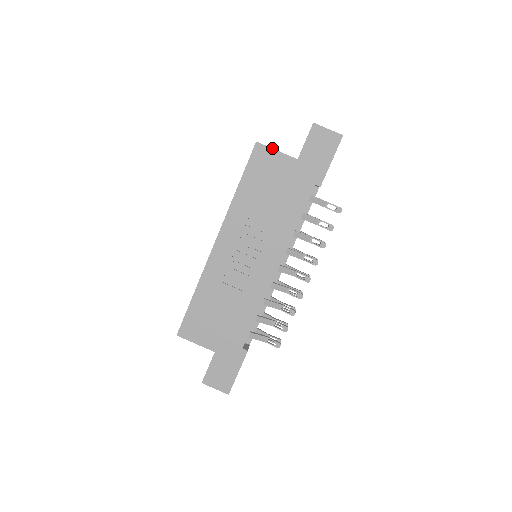
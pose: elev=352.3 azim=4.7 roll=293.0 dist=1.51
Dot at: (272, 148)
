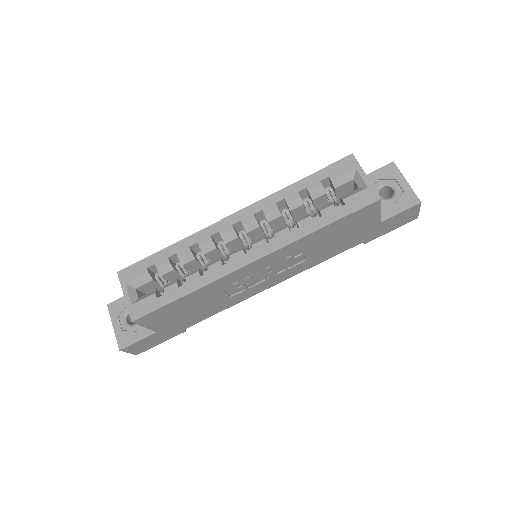
Dot at: occluded
